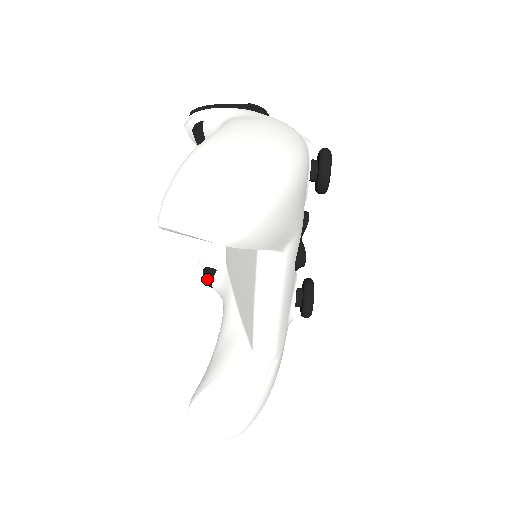
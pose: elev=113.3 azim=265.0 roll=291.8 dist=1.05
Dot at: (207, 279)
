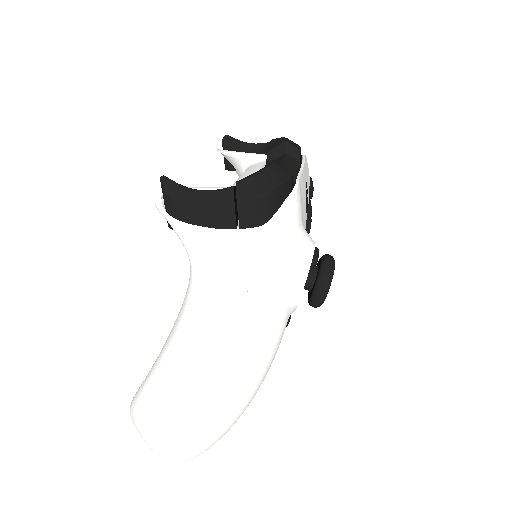
Dot at: occluded
